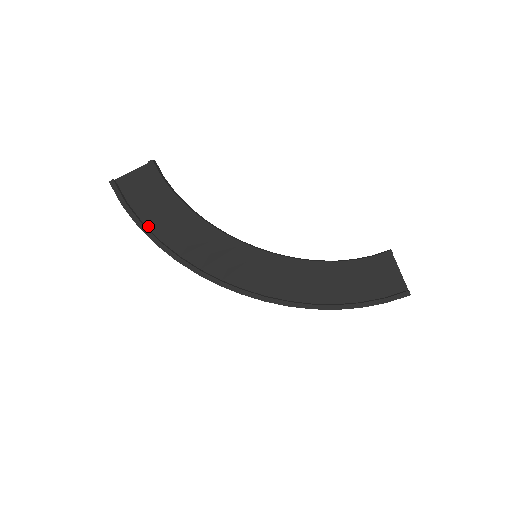
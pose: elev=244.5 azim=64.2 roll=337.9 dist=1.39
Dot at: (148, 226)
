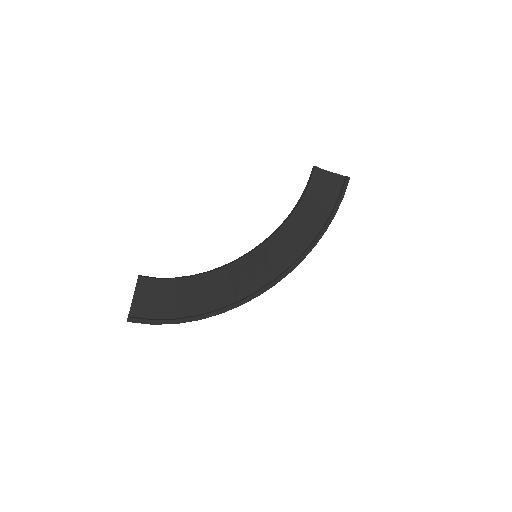
Dot at: (181, 316)
